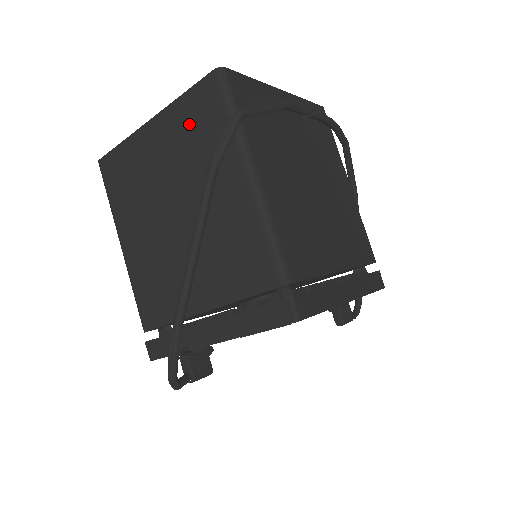
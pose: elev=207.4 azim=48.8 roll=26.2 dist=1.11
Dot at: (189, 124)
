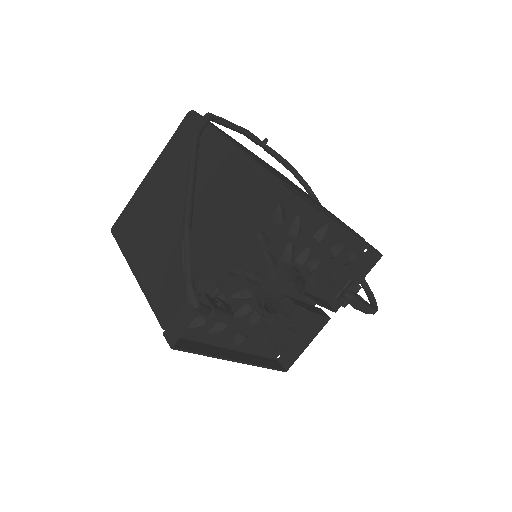
Dot at: (177, 150)
